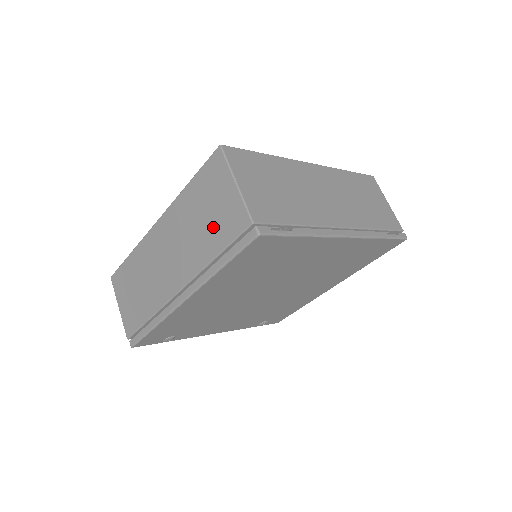
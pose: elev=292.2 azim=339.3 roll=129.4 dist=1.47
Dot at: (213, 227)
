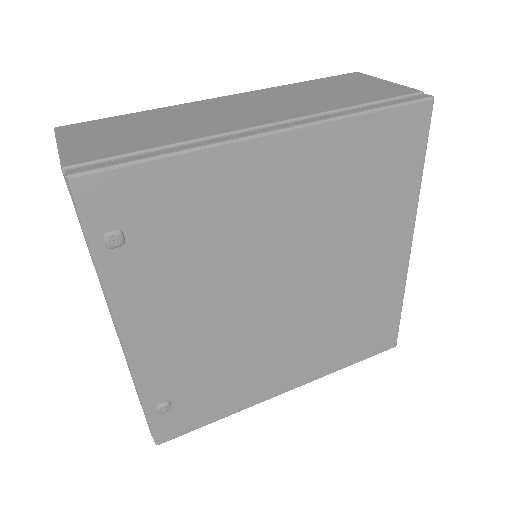
Dot at: (351, 94)
